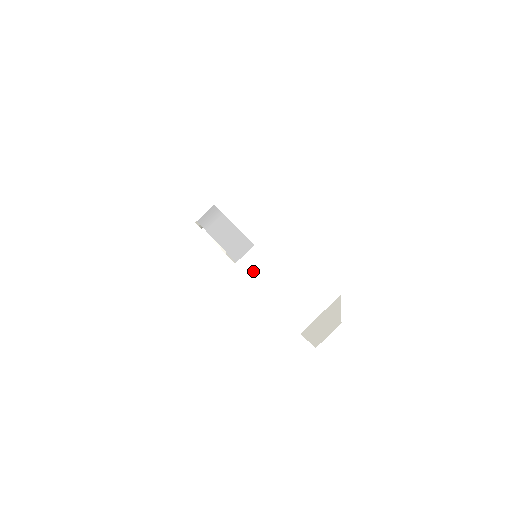
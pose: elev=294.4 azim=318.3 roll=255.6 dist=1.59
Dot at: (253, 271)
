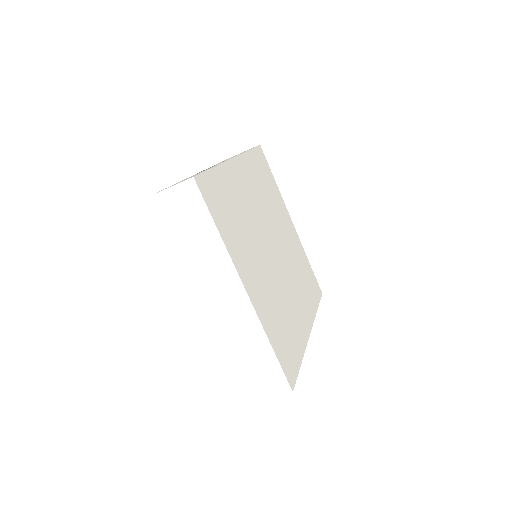
Dot at: occluded
